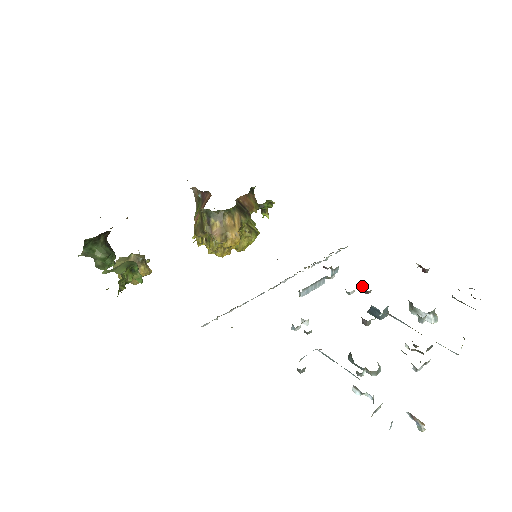
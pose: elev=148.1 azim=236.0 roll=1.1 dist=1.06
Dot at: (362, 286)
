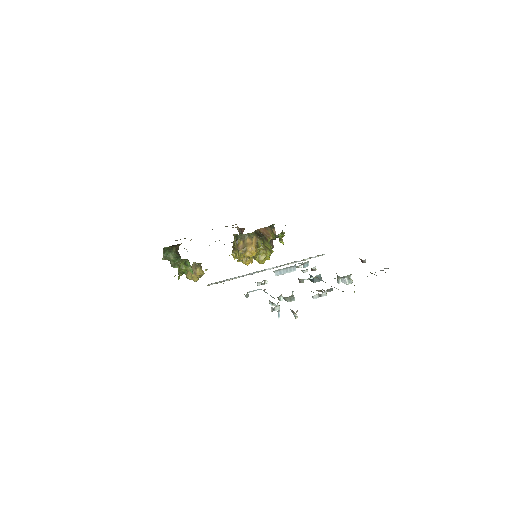
Dot at: occluded
